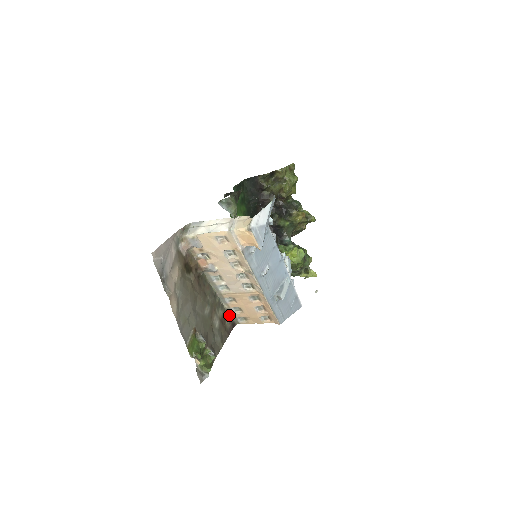
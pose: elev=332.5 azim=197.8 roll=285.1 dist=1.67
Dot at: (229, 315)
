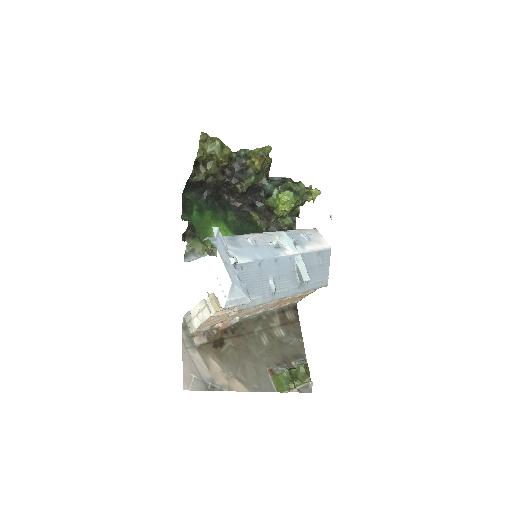
Dot at: (284, 309)
